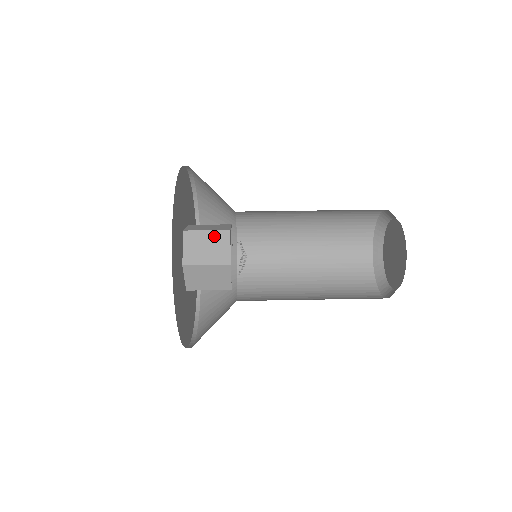
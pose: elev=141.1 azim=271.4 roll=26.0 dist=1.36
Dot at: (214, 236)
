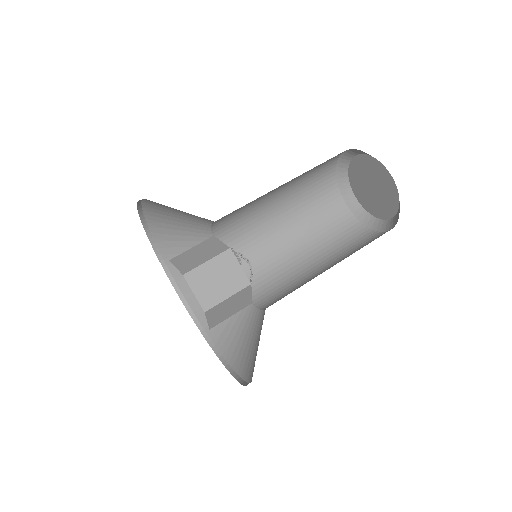
Dot at: (218, 263)
